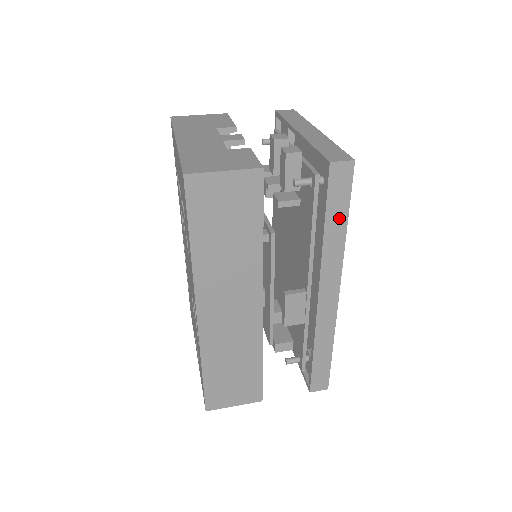
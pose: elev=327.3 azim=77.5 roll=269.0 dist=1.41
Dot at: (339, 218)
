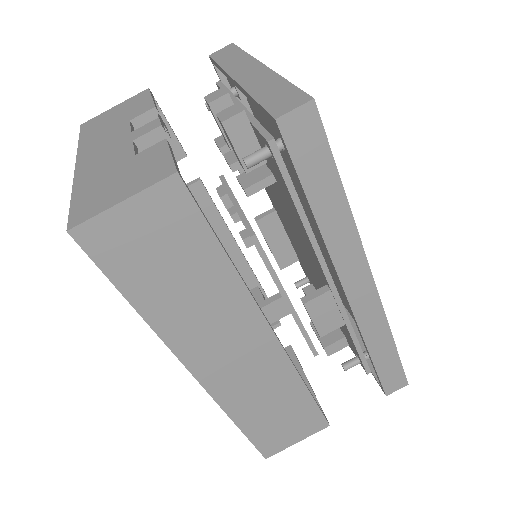
Dot at: (328, 189)
